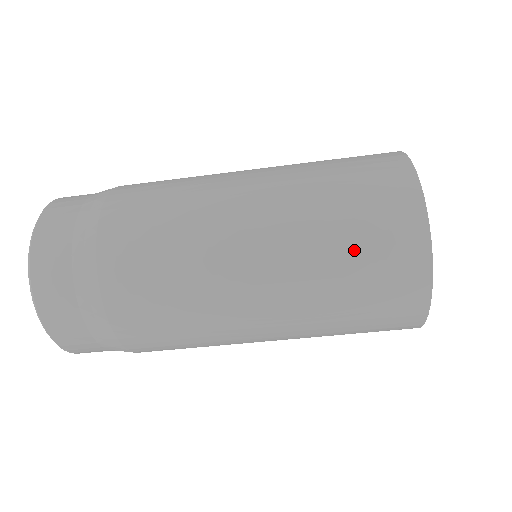
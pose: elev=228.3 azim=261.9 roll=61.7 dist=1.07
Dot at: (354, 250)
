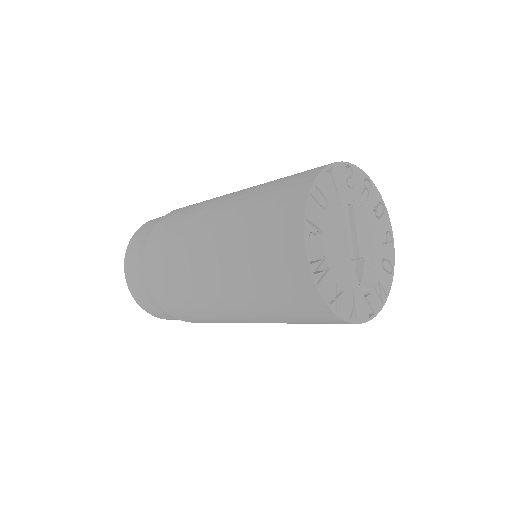
Dot at: (279, 306)
